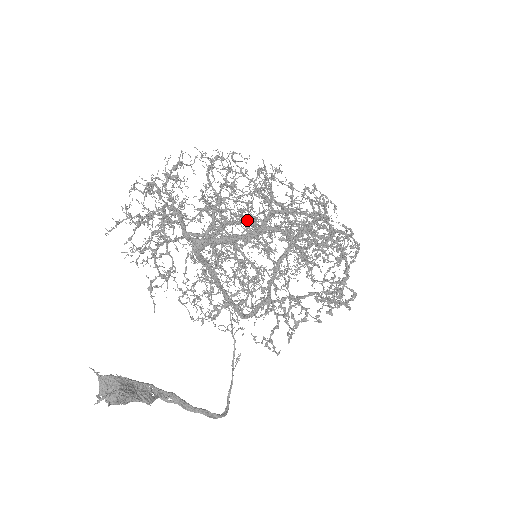
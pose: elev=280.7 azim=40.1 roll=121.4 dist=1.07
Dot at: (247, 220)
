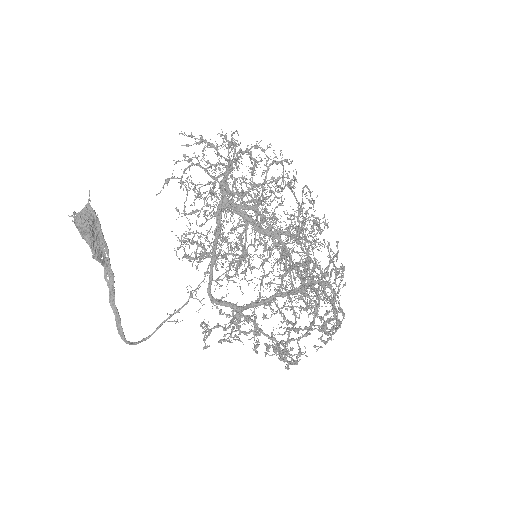
Dot at: (272, 224)
